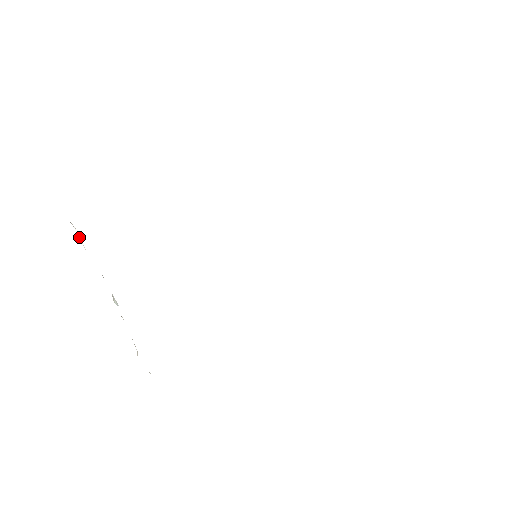
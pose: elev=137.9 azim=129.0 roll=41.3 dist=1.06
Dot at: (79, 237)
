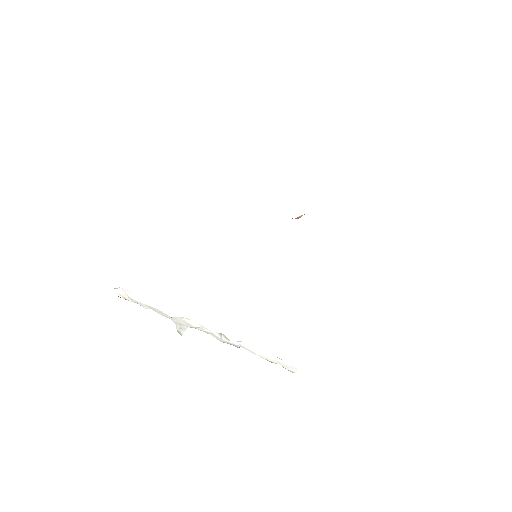
Dot at: (129, 295)
